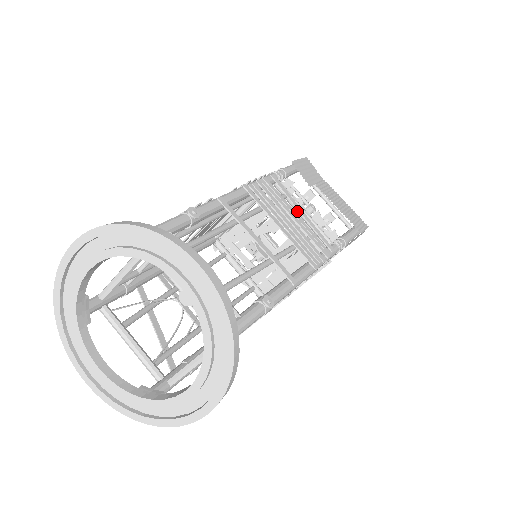
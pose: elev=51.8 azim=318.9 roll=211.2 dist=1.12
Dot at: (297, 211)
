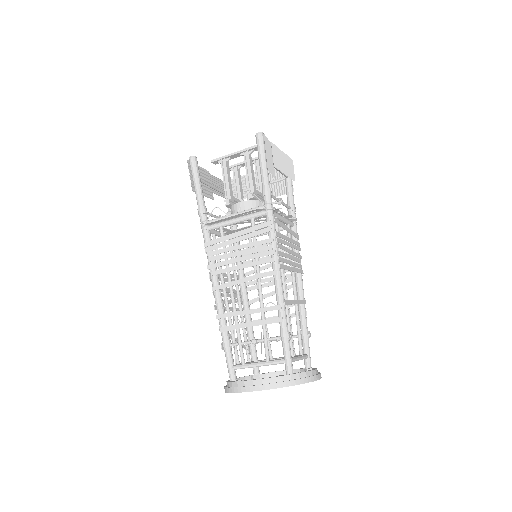
Dot at: occluded
